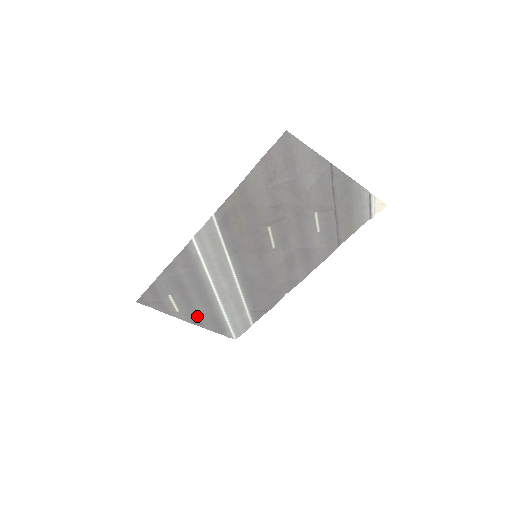
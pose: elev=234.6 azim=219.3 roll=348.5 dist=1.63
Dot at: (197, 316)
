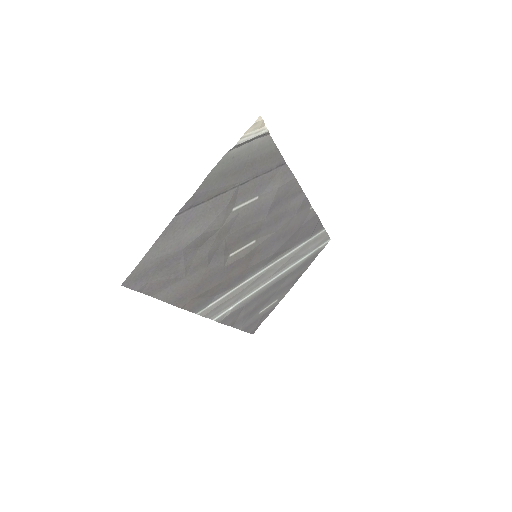
Dot at: (290, 283)
